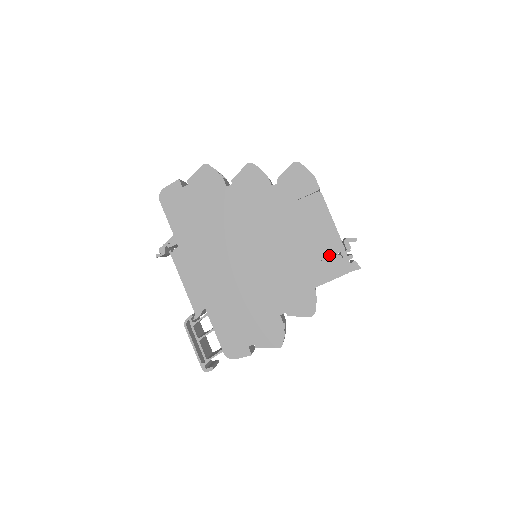
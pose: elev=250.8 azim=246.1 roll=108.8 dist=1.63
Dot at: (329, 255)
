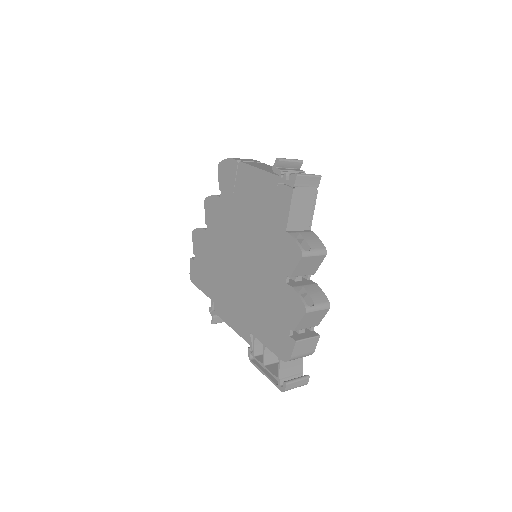
Dot at: (274, 194)
